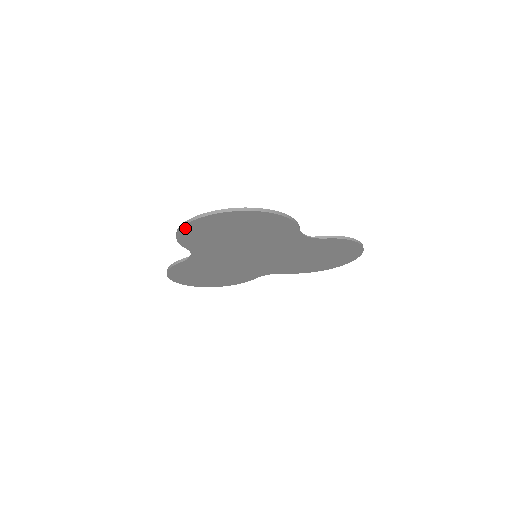
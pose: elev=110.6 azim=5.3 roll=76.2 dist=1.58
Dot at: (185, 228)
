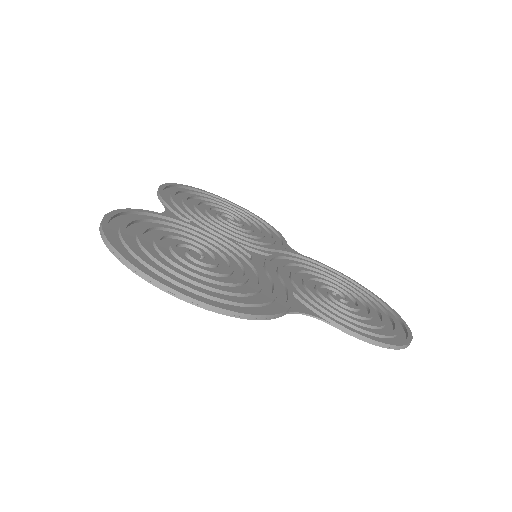
Dot at: occluded
